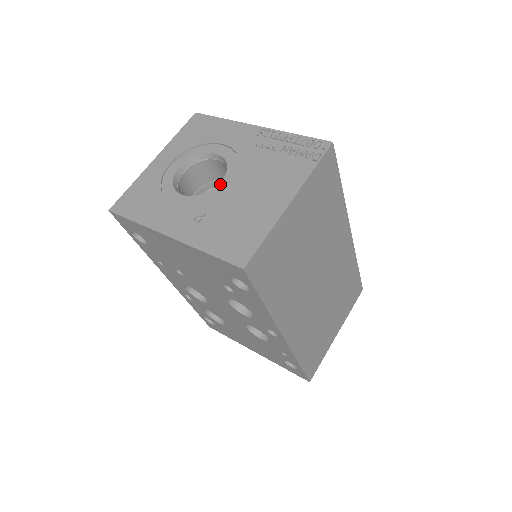
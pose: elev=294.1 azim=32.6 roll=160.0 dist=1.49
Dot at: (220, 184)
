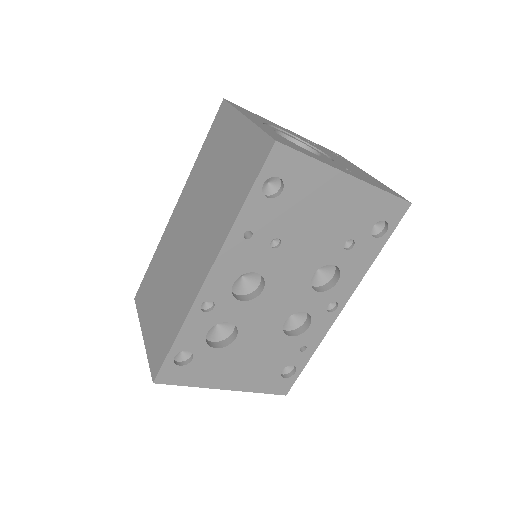
Dot at: (322, 154)
